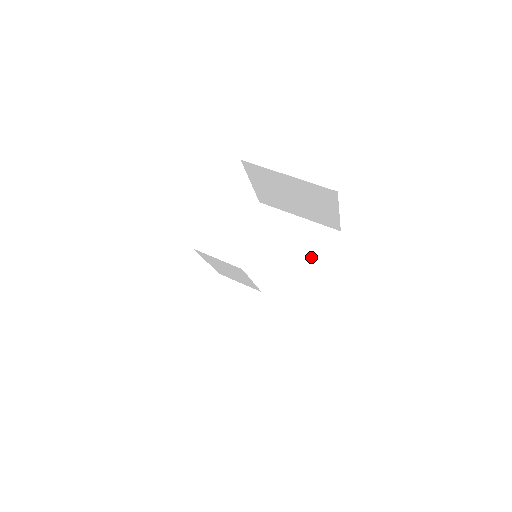
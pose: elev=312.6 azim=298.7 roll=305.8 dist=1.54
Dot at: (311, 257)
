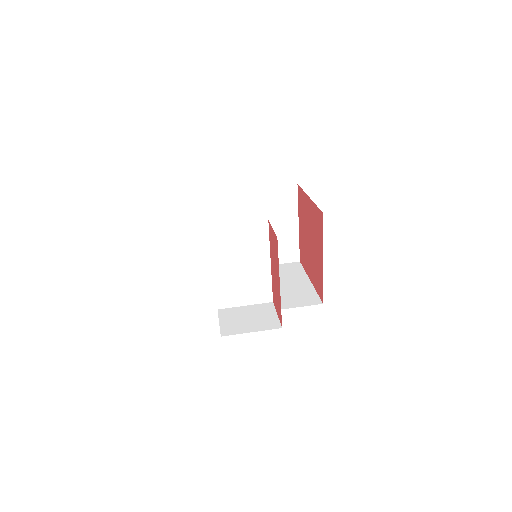
Dot at: (292, 279)
